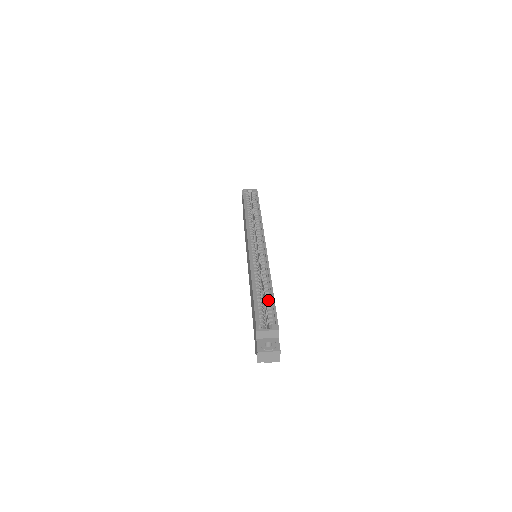
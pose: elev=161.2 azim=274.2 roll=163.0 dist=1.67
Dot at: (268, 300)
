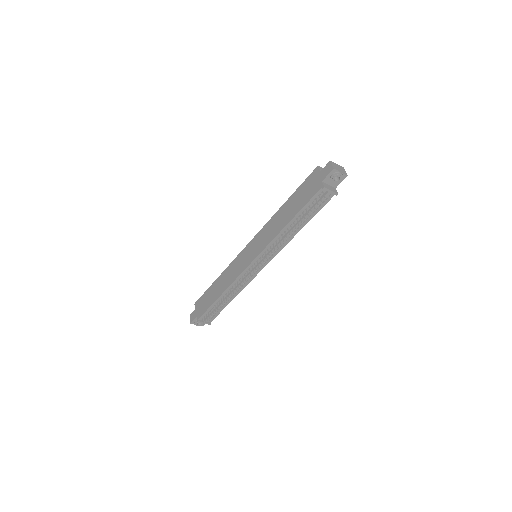
Dot at: occluded
